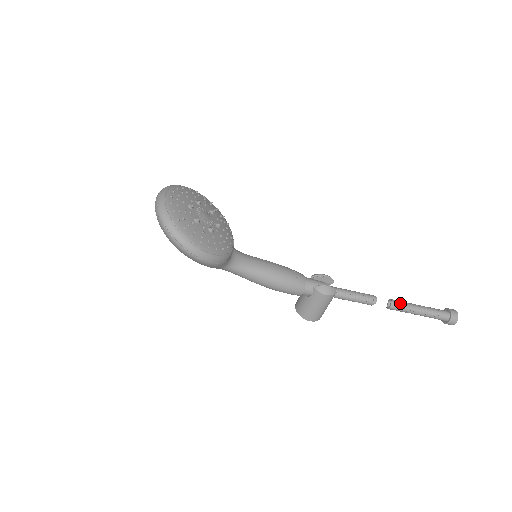
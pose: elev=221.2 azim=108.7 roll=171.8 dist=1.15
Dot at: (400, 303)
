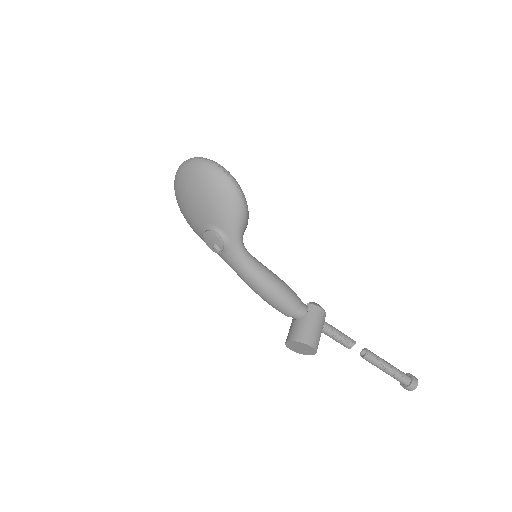
Dot at: (371, 352)
